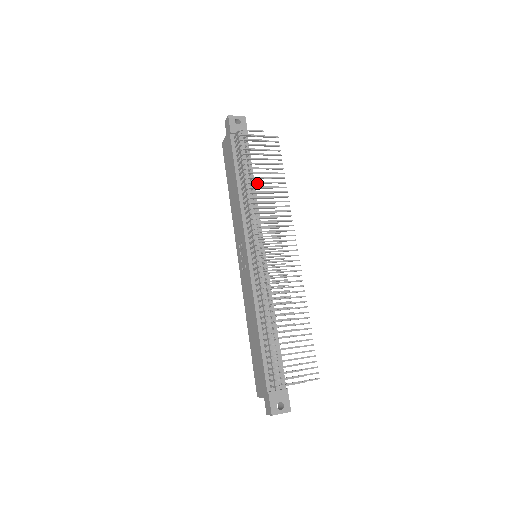
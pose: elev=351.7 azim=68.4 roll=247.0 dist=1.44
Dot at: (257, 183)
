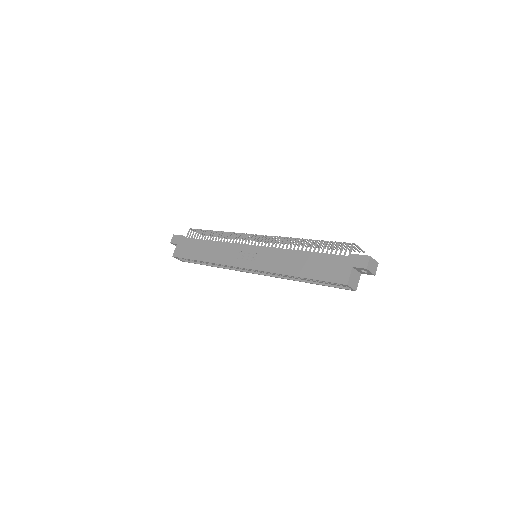
Dot at: (224, 234)
